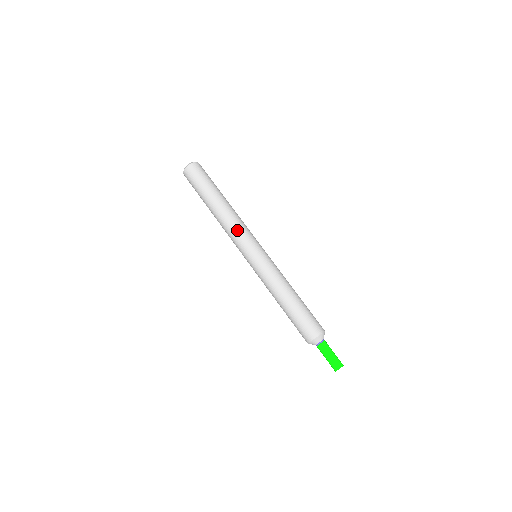
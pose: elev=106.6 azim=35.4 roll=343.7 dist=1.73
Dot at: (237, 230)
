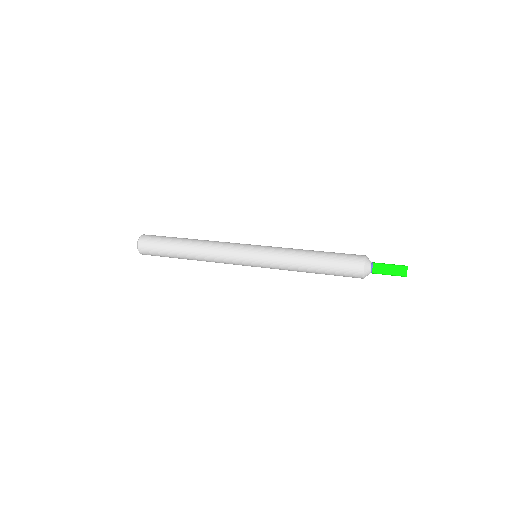
Dot at: (222, 250)
